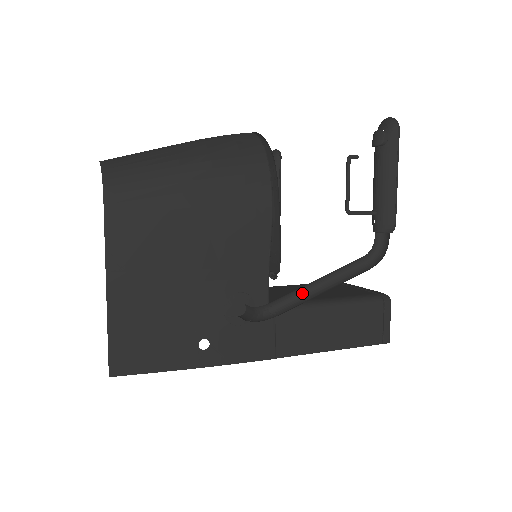
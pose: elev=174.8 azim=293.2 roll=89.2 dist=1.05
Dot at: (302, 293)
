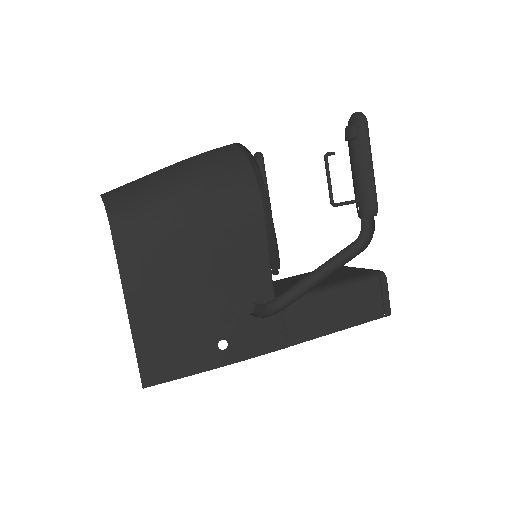
Dot at: (304, 284)
